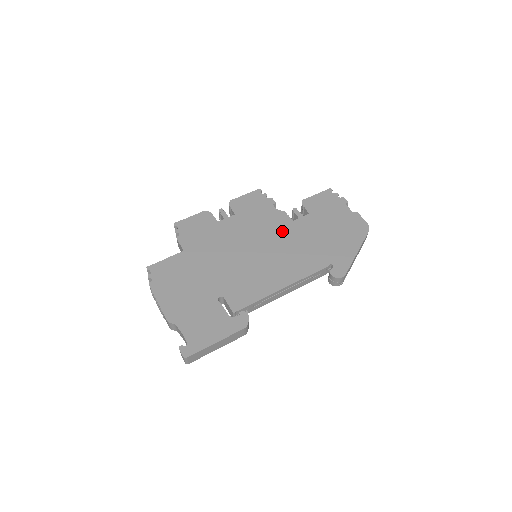
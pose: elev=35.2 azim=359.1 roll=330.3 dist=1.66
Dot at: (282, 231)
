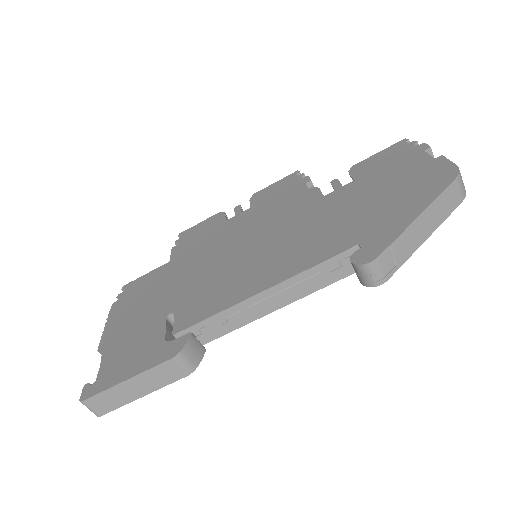
Dot at: (300, 213)
